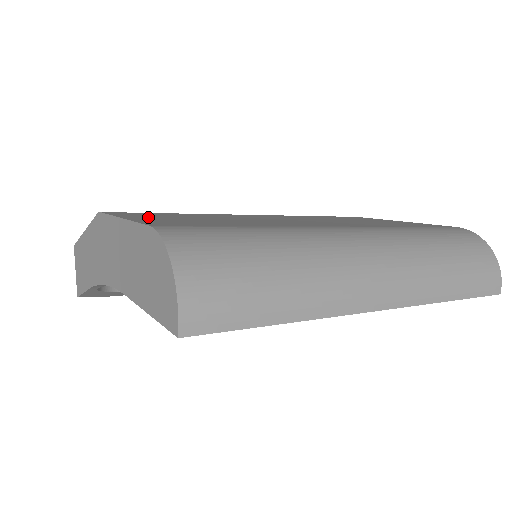
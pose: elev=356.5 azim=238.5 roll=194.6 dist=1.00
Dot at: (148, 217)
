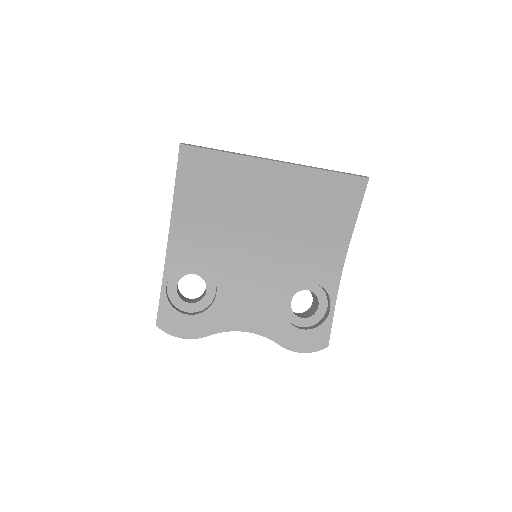
Dot at: occluded
